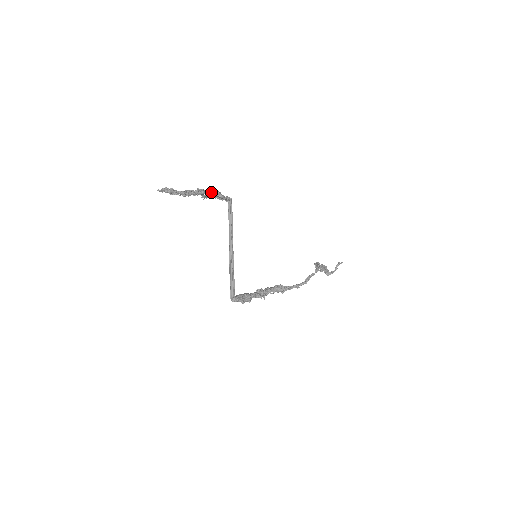
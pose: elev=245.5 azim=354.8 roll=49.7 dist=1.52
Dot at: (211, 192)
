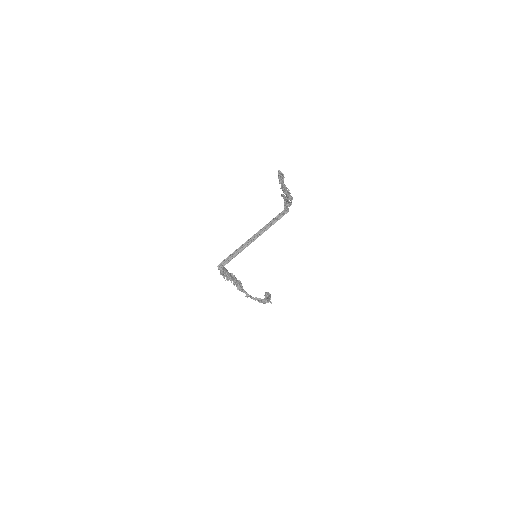
Dot at: (291, 200)
